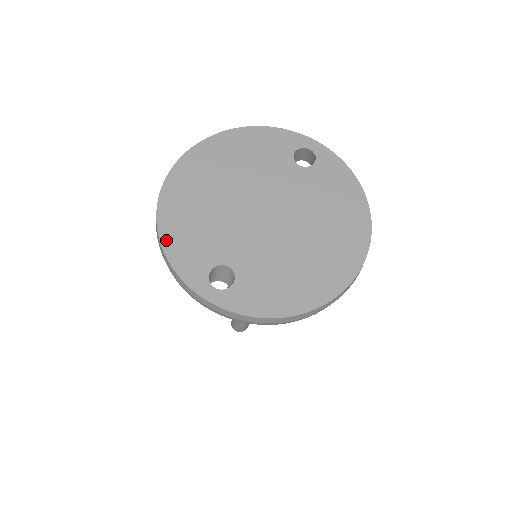
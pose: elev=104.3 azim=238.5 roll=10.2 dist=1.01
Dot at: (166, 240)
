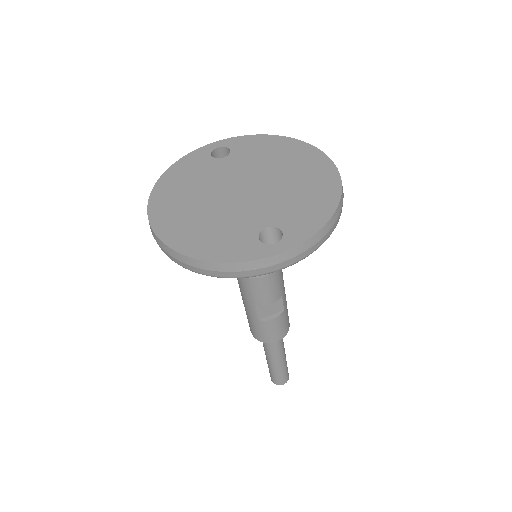
Dot at: (208, 256)
